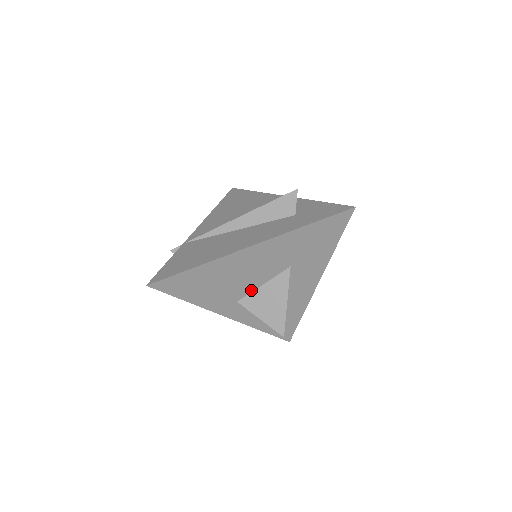
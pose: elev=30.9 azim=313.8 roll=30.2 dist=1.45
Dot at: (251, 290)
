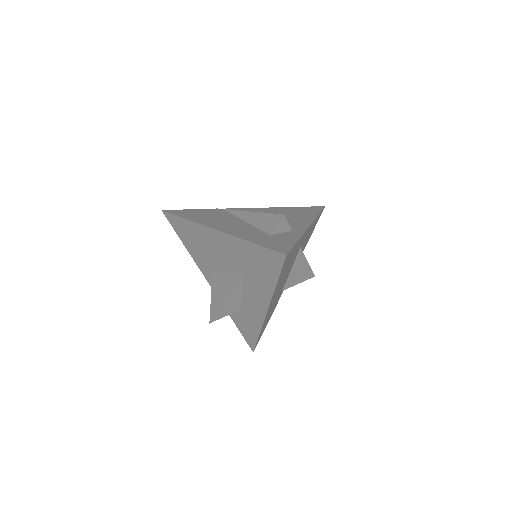
Dot at: (220, 271)
